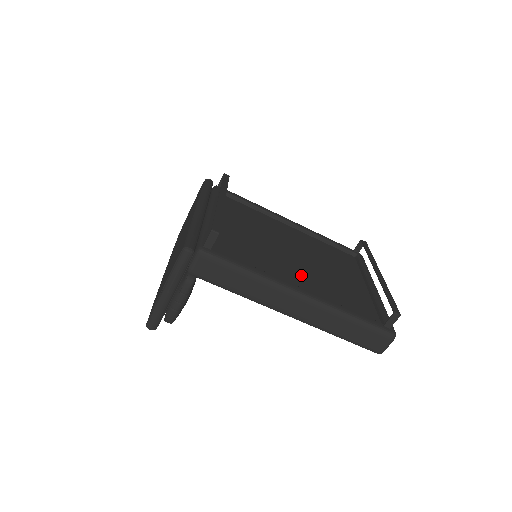
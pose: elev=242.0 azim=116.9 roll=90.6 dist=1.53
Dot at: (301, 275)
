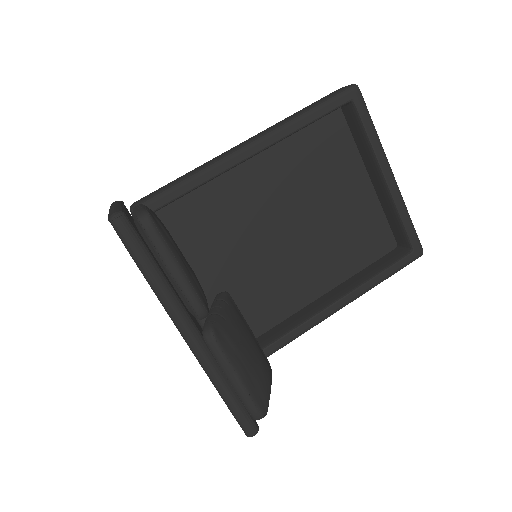
Dot at: (268, 189)
